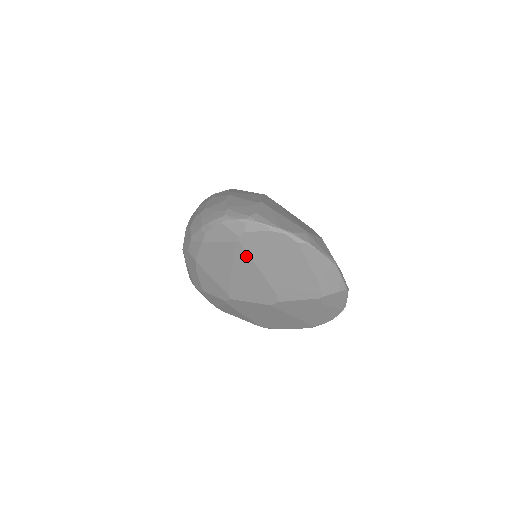
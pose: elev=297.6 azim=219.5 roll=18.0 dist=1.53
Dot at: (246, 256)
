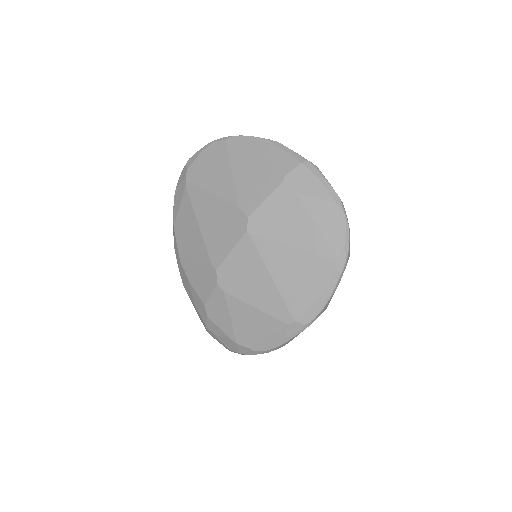
Dot at: (198, 192)
